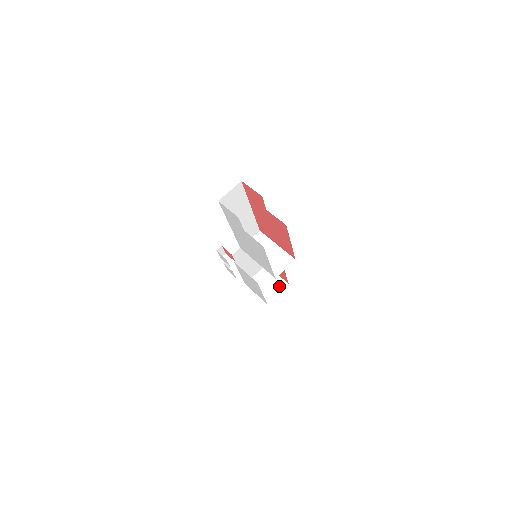
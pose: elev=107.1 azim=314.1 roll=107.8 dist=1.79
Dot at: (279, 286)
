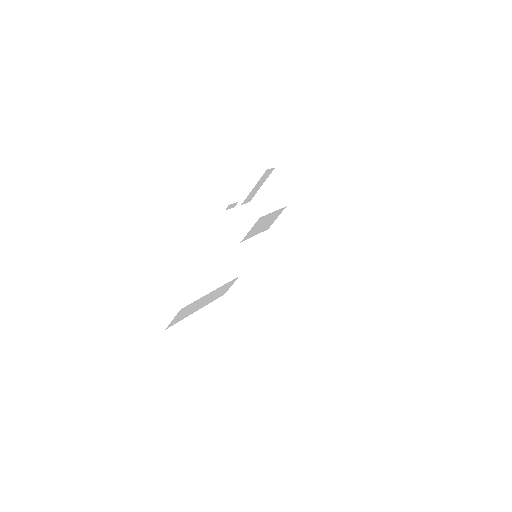
Dot at: (303, 235)
